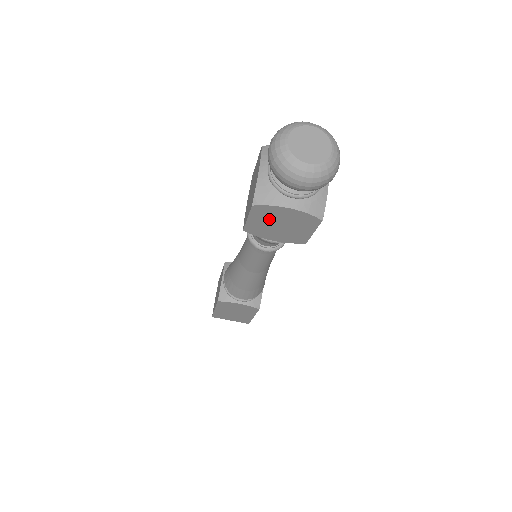
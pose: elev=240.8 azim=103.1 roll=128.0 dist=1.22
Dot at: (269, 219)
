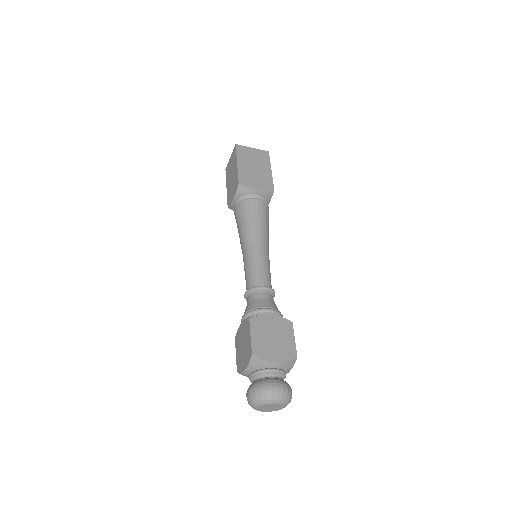
Dot at: occluded
